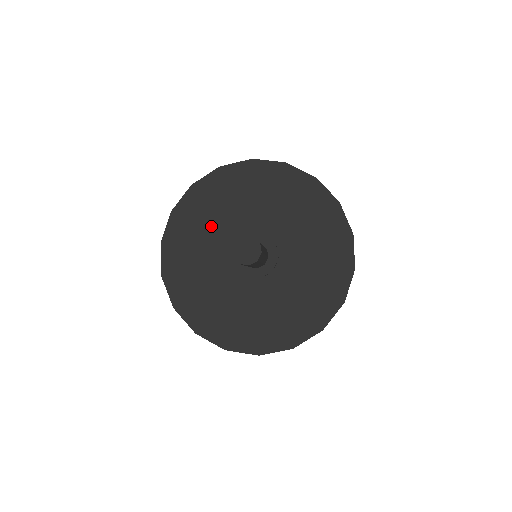
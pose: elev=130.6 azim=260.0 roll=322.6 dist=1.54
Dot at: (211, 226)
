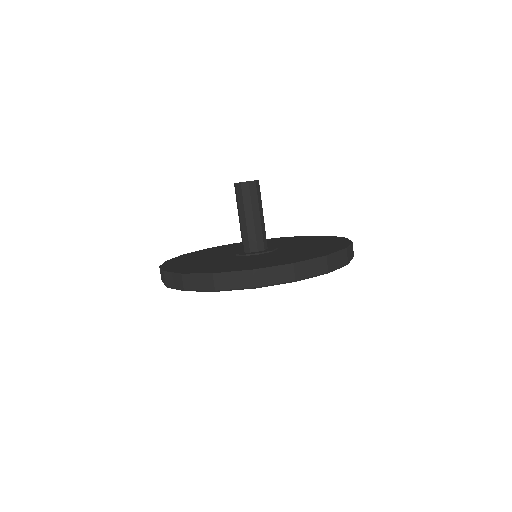
Dot at: (203, 259)
